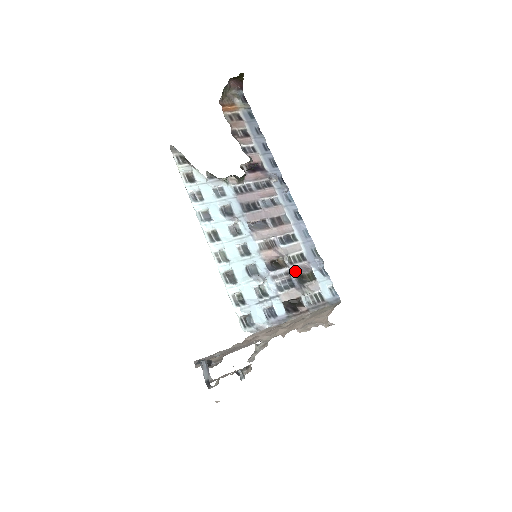
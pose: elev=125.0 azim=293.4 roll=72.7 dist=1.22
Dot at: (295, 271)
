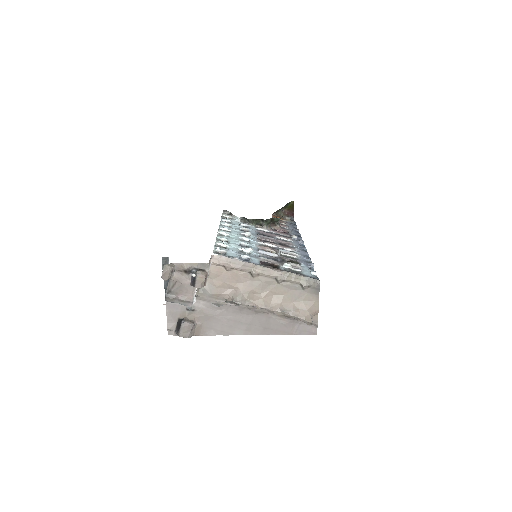
Dot at: (283, 257)
